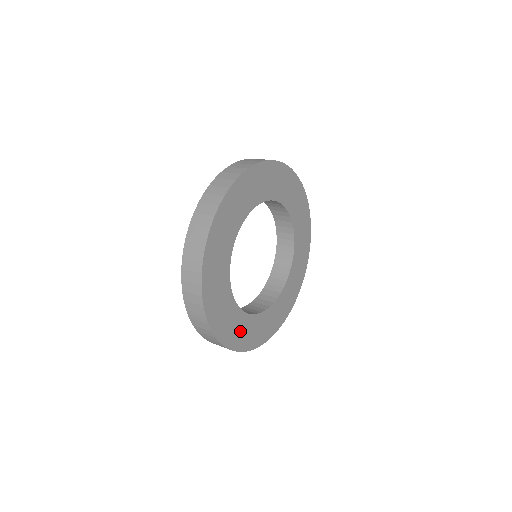
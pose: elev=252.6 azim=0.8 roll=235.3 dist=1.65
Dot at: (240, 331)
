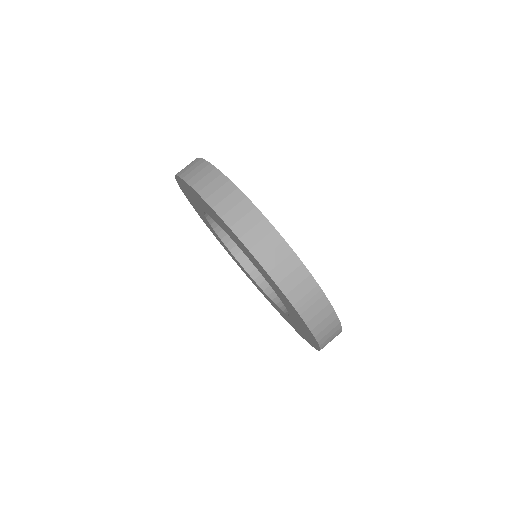
Dot at: occluded
